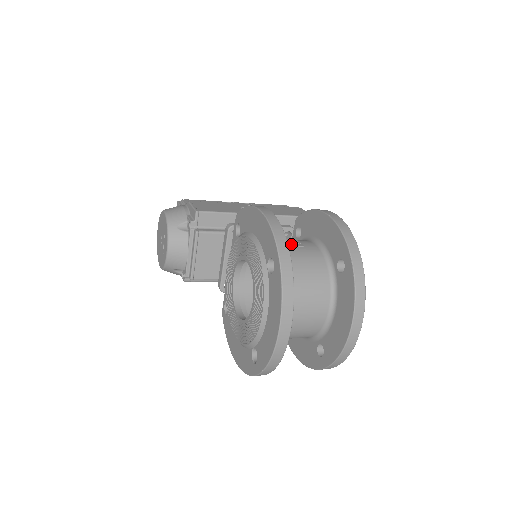
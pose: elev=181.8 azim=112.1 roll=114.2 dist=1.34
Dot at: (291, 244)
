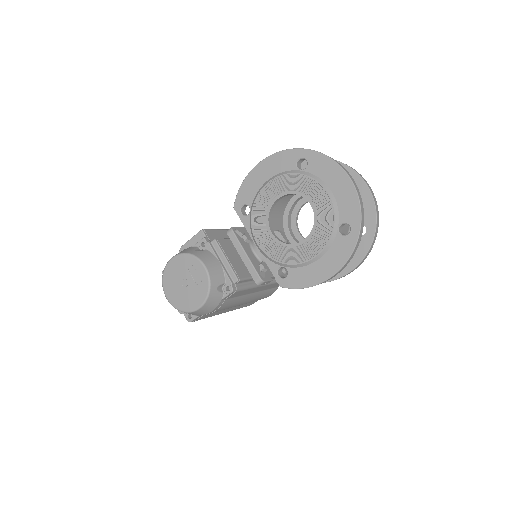
Dot at: occluded
